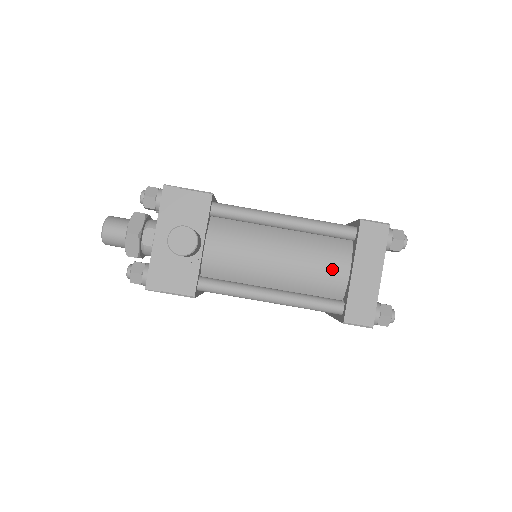
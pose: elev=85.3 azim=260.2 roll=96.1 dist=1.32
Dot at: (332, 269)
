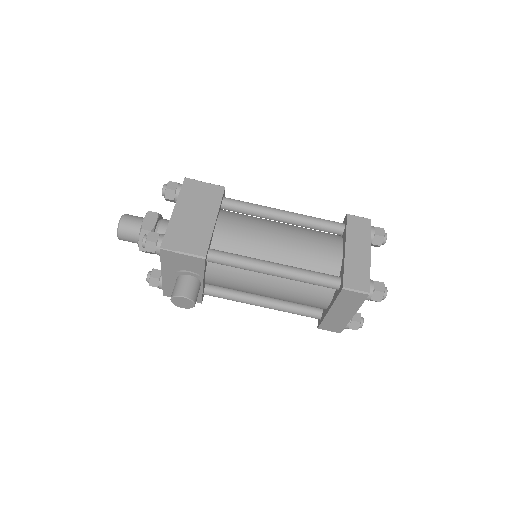
Dot at: (314, 302)
